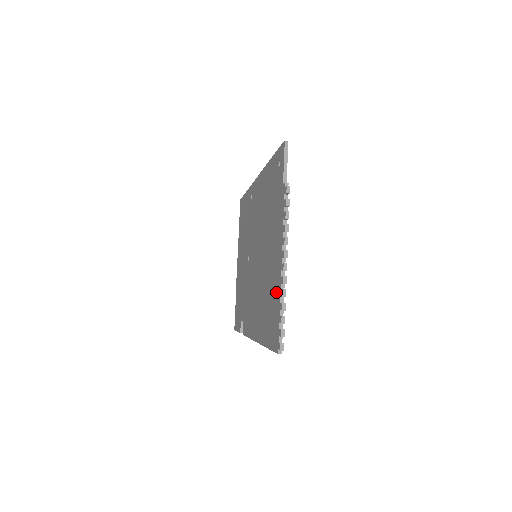
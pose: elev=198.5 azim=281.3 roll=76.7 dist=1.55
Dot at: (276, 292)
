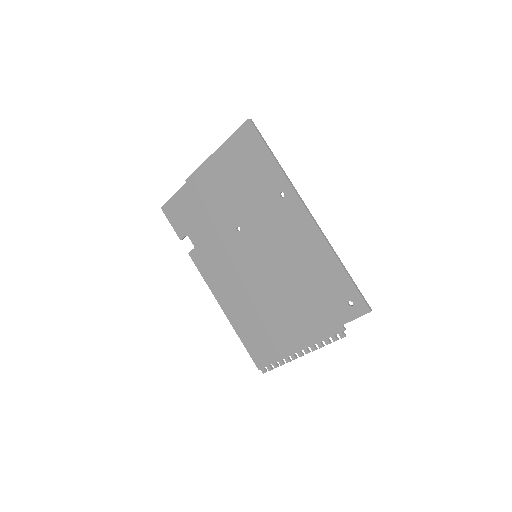
Dot at: (280, 348)
